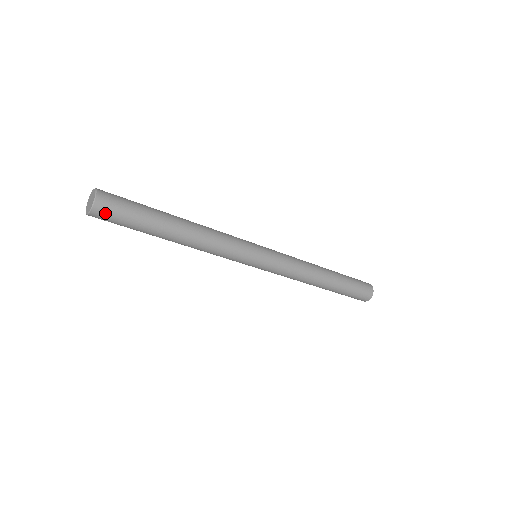
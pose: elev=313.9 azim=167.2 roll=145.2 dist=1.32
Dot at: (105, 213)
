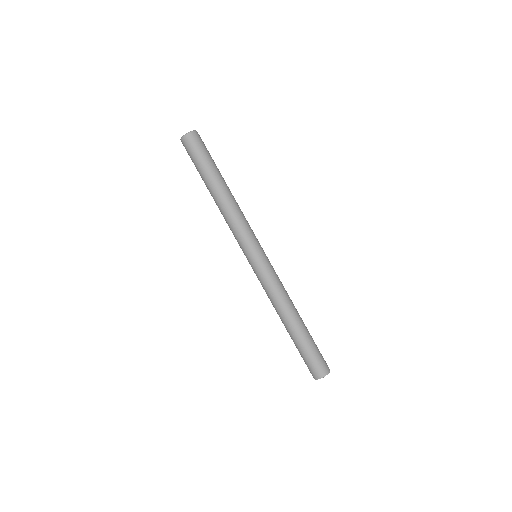
Dot at: (191, 142)
